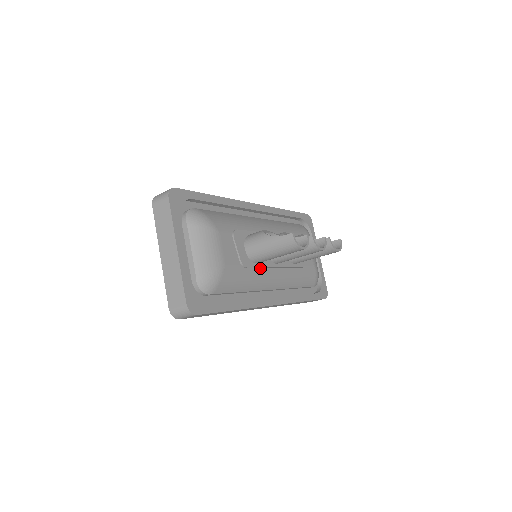
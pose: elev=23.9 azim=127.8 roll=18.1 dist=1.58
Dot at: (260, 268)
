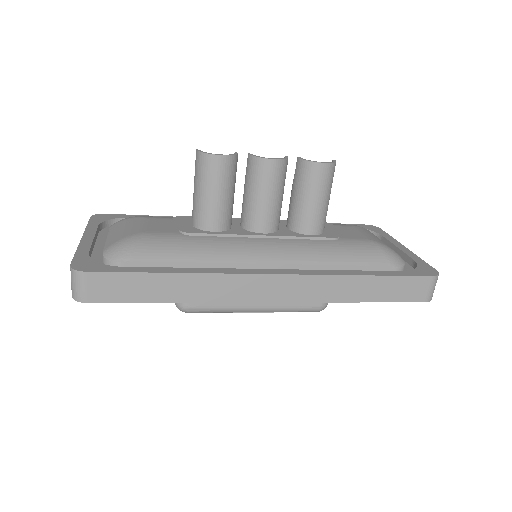
Dot at: (225, 237)
